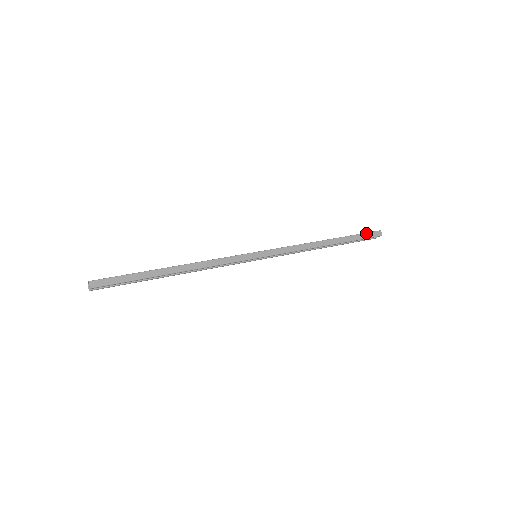
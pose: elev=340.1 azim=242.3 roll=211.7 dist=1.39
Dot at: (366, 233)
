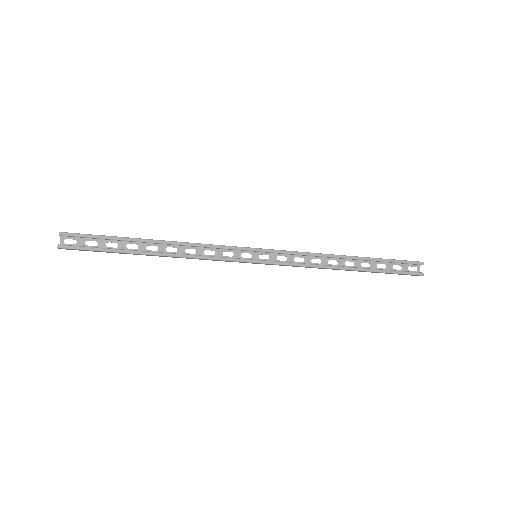
Dot at: occluded
